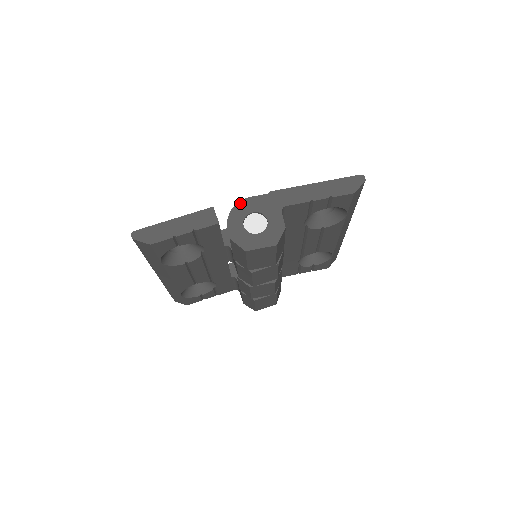
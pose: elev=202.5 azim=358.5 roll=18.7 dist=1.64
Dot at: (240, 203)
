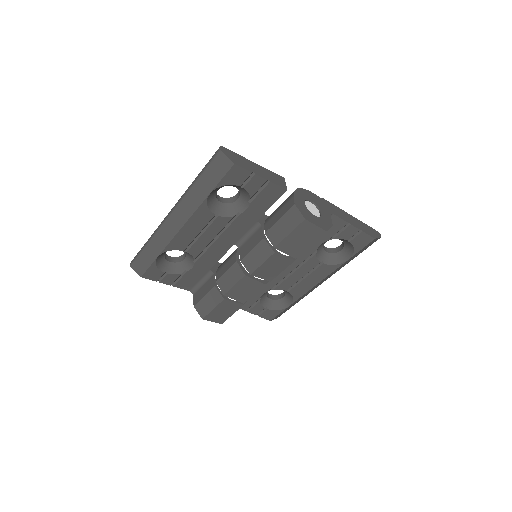
Dot at: (303, 189)
